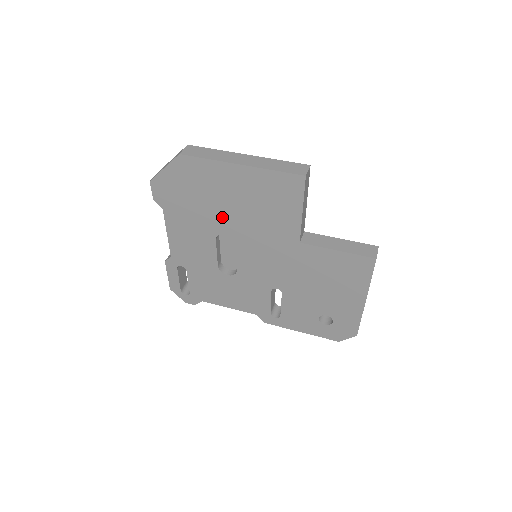
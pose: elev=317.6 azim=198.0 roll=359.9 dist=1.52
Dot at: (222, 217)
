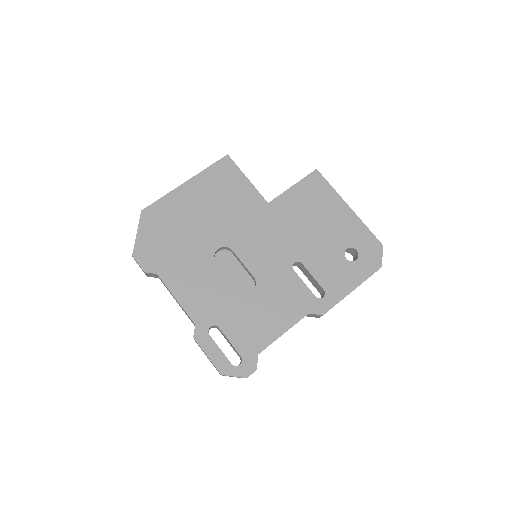
Dot at: (205, 235)
